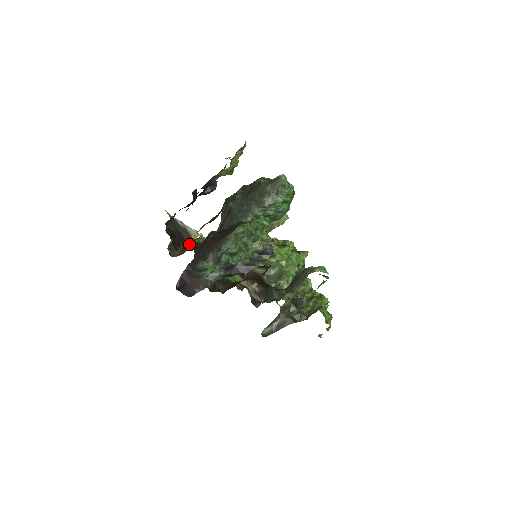
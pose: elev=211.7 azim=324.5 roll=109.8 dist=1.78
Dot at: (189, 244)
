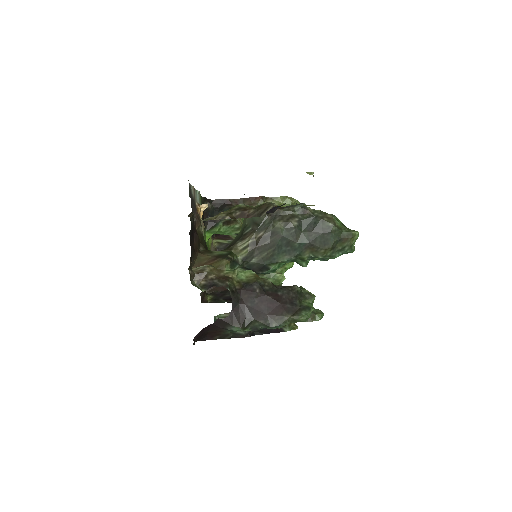
Dot at: (197, 232)
